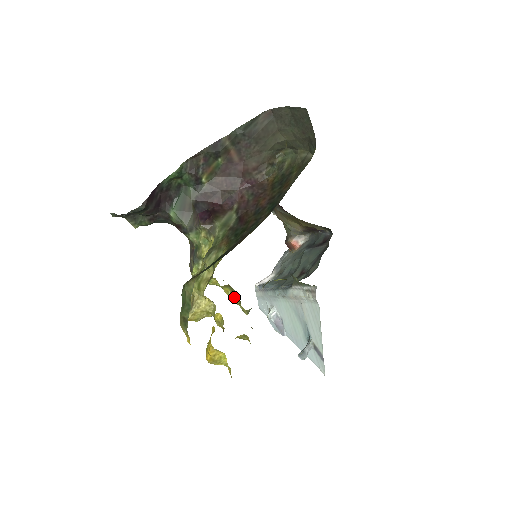
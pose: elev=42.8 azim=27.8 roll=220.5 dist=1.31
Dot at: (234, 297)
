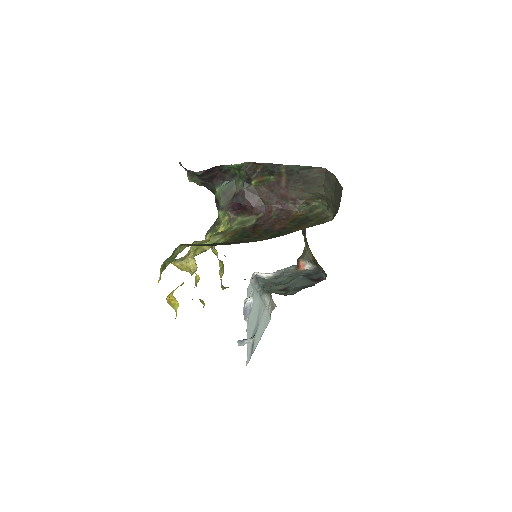
Dot at: (221, 272)
